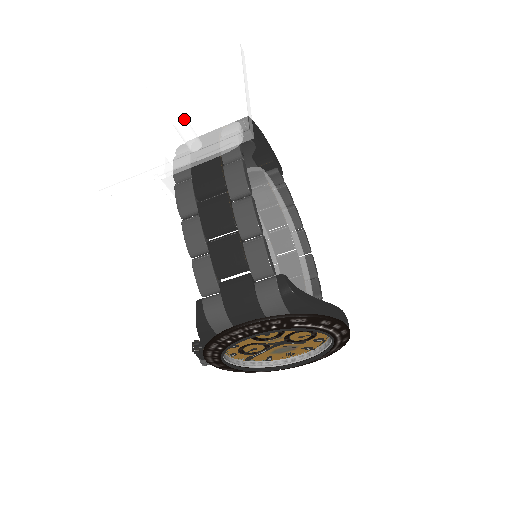
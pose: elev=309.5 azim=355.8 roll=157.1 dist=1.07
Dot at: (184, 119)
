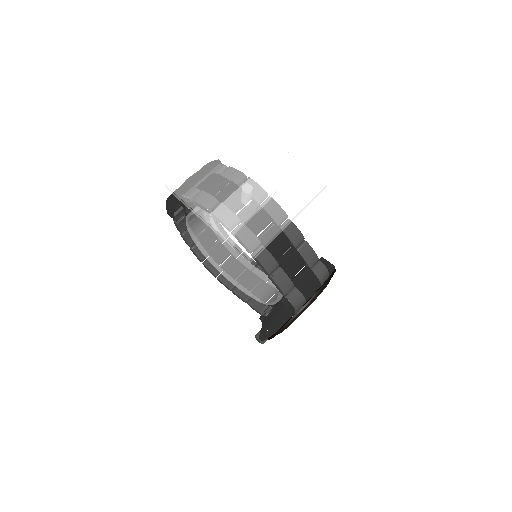
Dot at: (265, 188)
